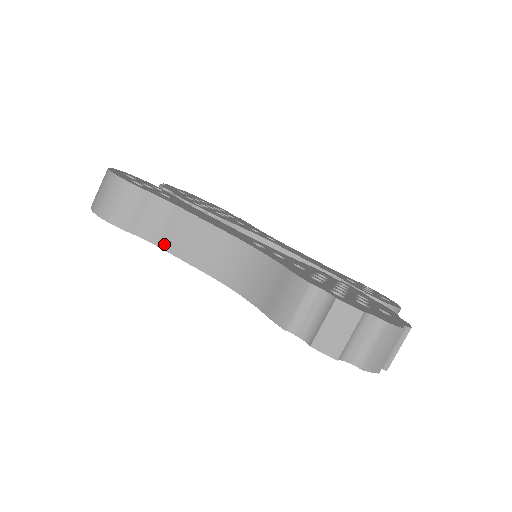
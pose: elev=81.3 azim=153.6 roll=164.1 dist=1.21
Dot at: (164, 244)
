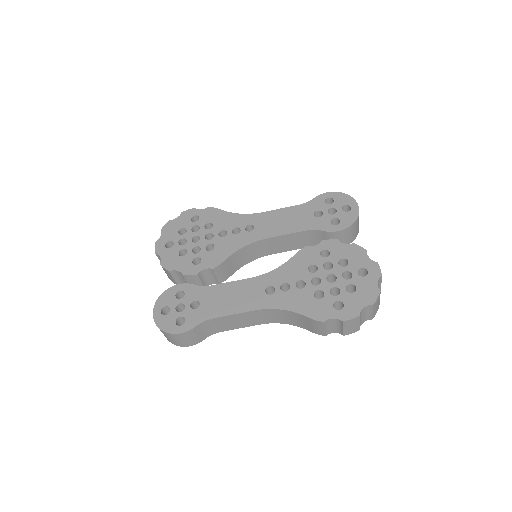
Dot at: (225, 330)
